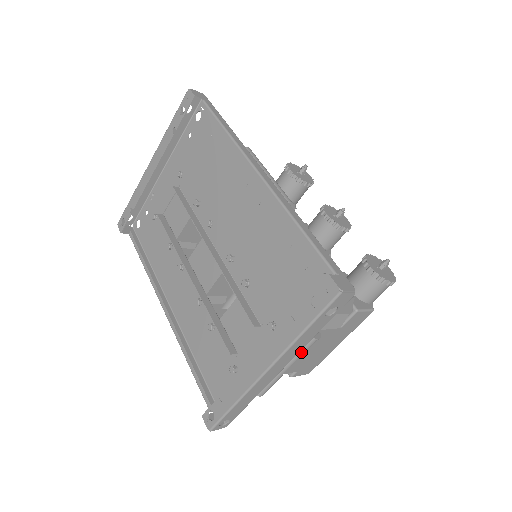
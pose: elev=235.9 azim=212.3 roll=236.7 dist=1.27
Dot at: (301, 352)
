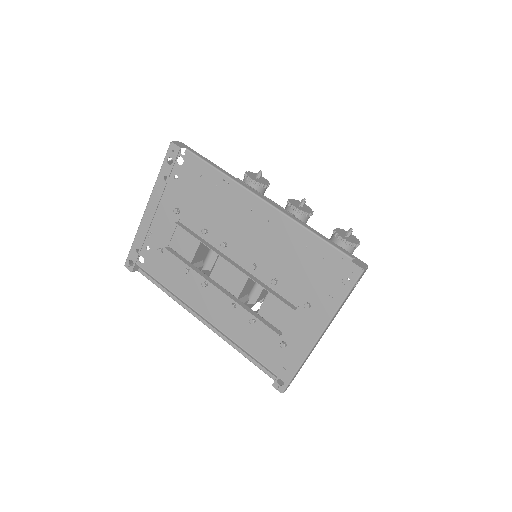
Dot at: occluded
